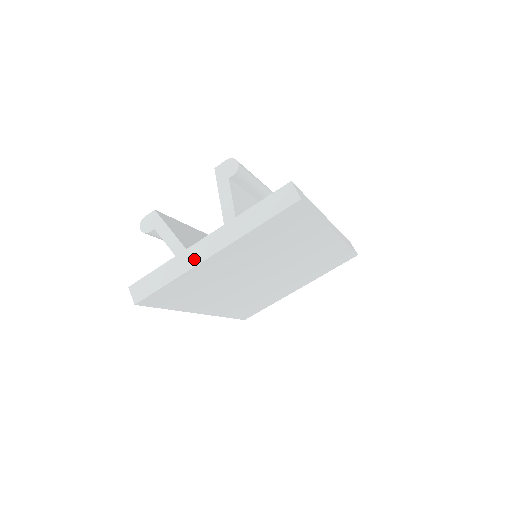
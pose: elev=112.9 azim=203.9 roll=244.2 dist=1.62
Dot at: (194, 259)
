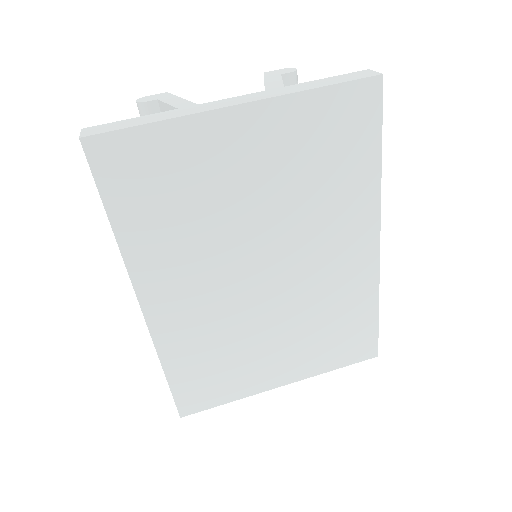
Dot at: (207, 108)
